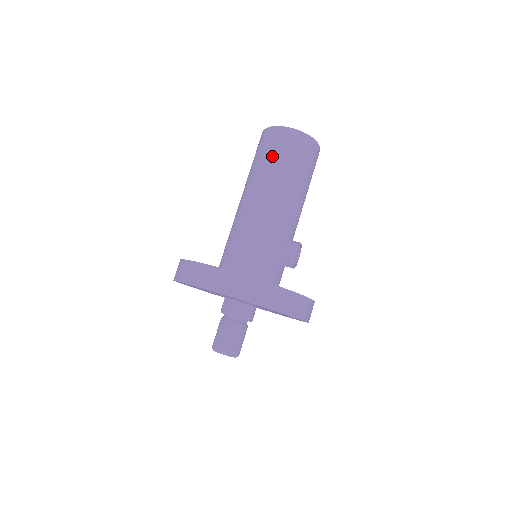
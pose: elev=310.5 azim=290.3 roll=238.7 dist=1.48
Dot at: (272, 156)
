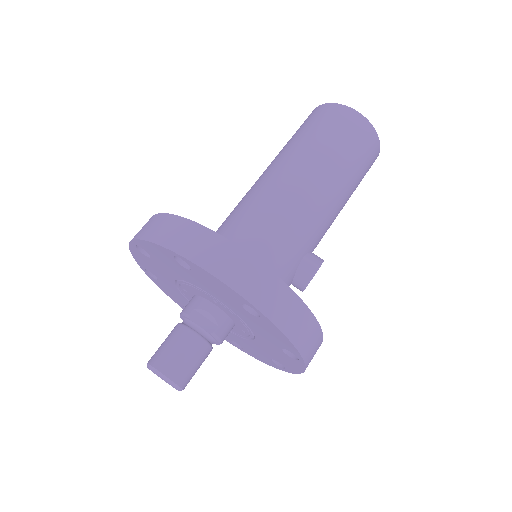
Dot at: (327, 134)
